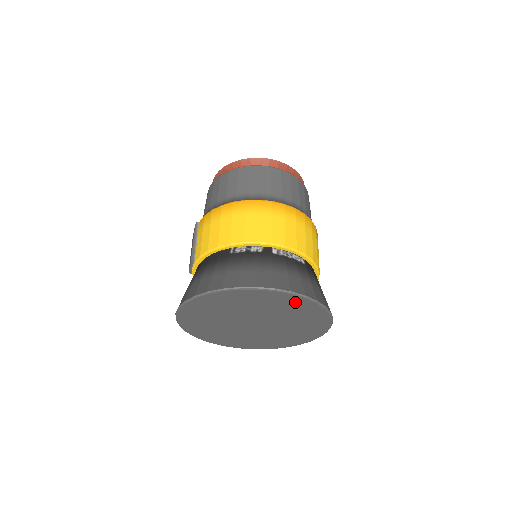
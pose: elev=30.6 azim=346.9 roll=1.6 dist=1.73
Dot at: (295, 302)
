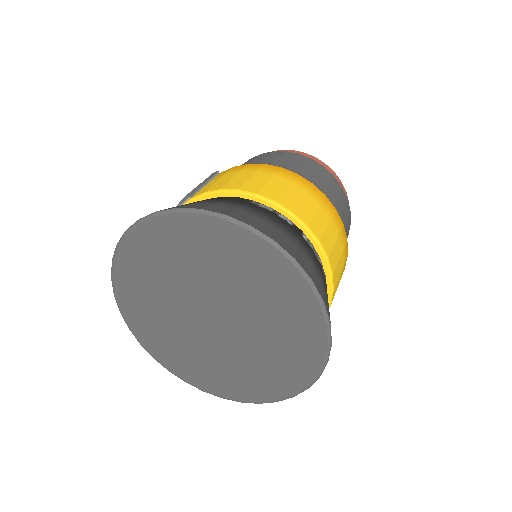
Dot at: (301, 306)
